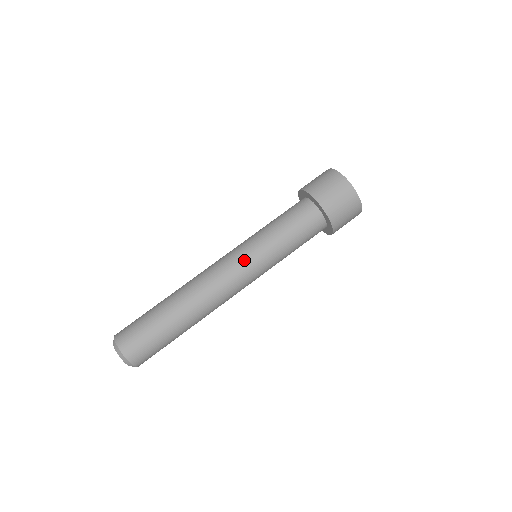
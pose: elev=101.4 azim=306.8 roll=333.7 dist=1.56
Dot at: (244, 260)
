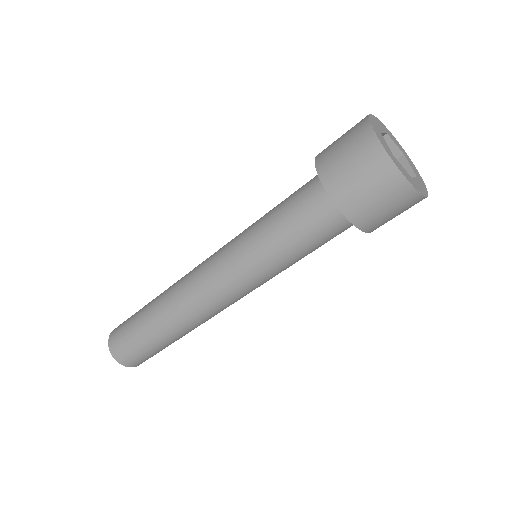
Dot at: (229, 273)
